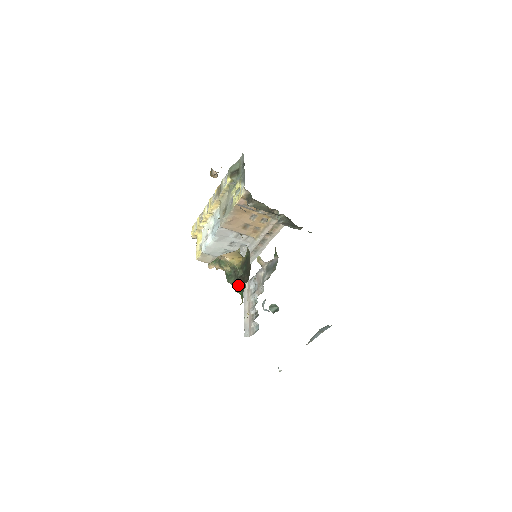
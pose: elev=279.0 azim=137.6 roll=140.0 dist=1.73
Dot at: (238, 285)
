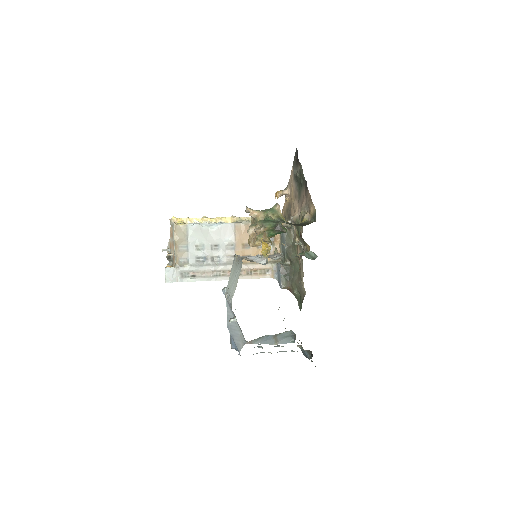
Dot at: (278, 228)
